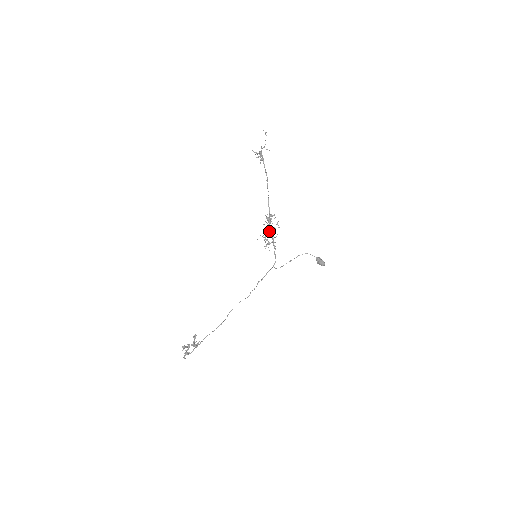
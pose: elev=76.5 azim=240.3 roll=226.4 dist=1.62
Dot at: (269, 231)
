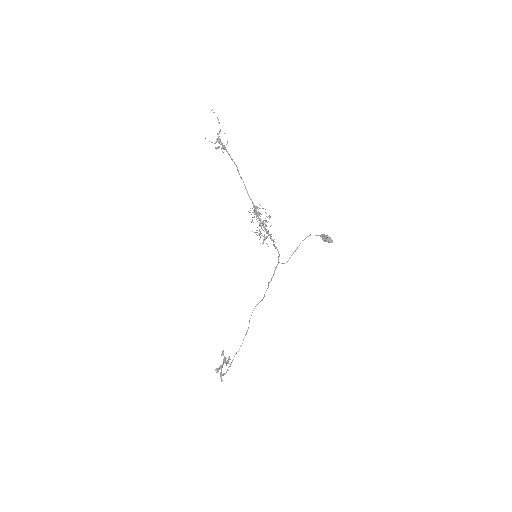
Dot at: (261, 227)
